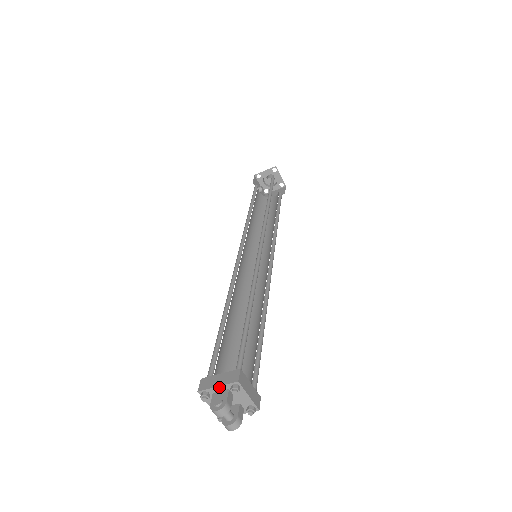
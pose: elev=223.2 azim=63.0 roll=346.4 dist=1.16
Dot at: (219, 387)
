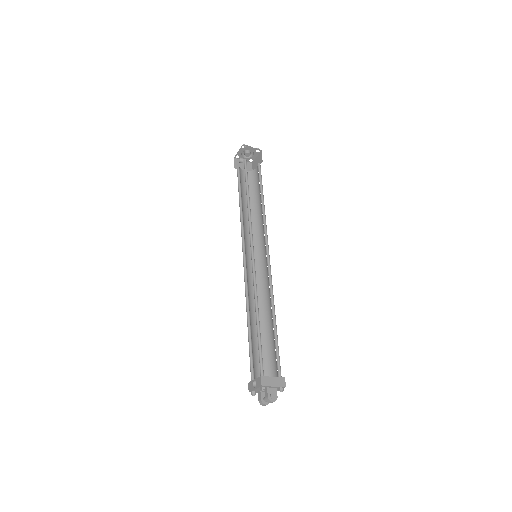
Dot at: (274, 387)
